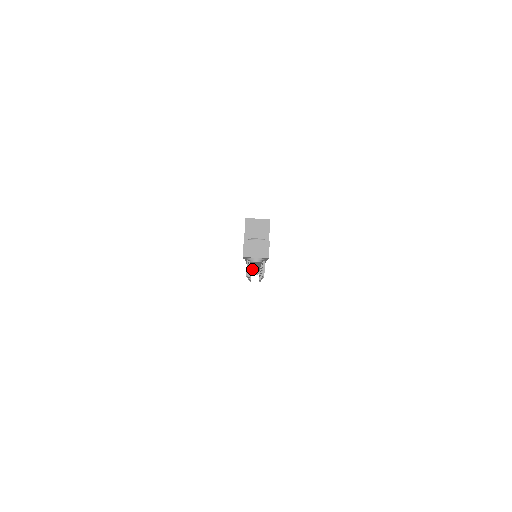
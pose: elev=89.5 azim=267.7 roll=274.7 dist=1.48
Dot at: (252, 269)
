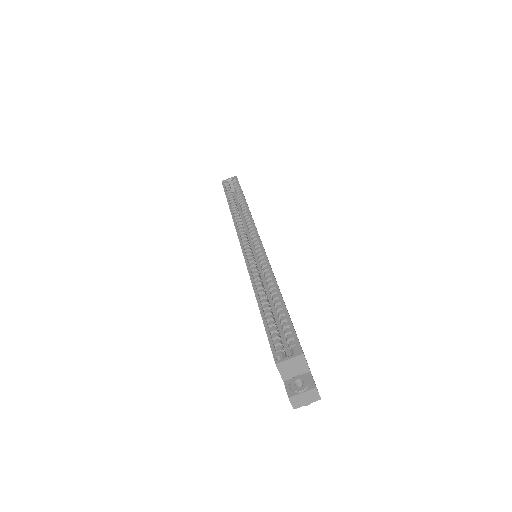
Dot at: occluded
